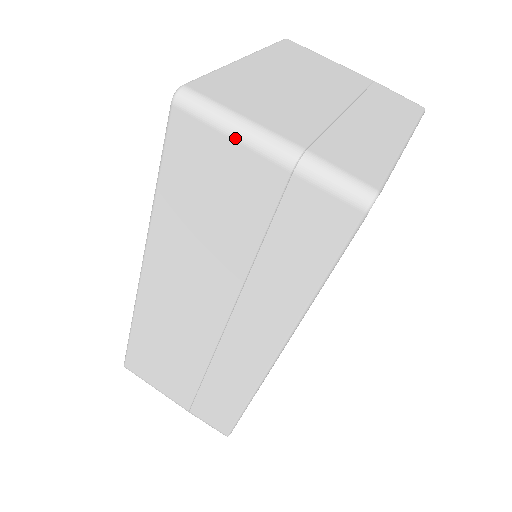
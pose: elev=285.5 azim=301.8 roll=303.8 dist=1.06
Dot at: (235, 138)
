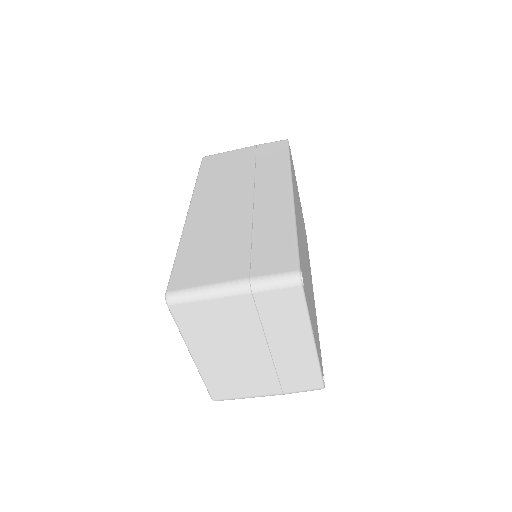
Dot at: occluded
